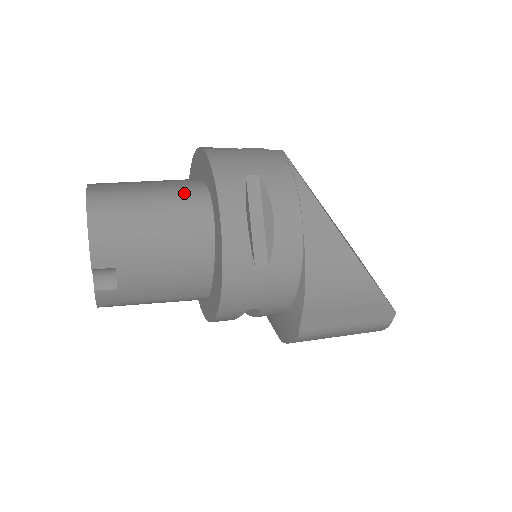
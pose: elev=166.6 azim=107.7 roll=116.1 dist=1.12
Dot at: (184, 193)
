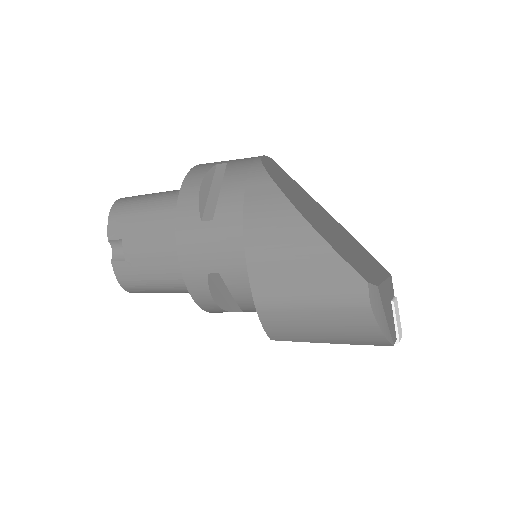
Dot at: occluded
